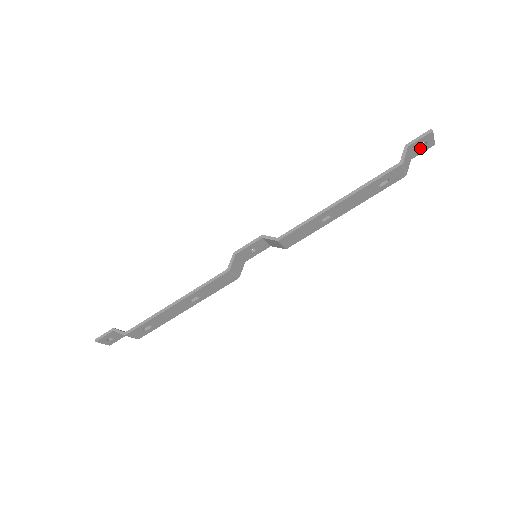
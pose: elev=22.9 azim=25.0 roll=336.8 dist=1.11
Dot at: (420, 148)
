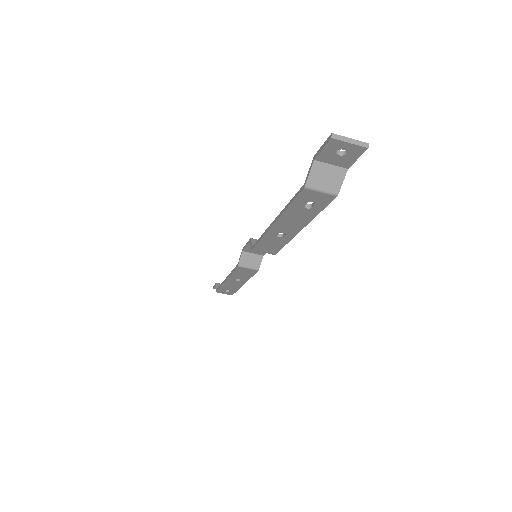
Dot at: (343, 156)
